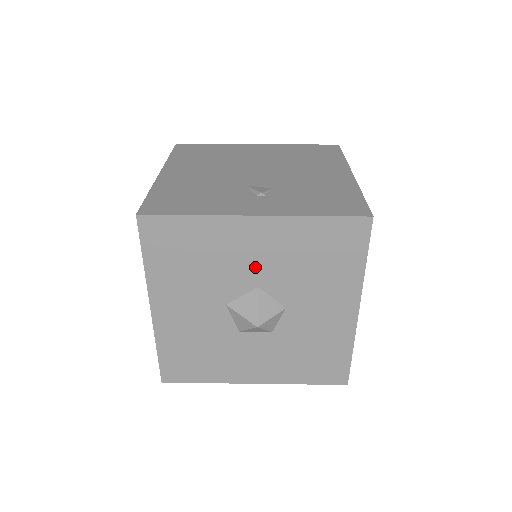
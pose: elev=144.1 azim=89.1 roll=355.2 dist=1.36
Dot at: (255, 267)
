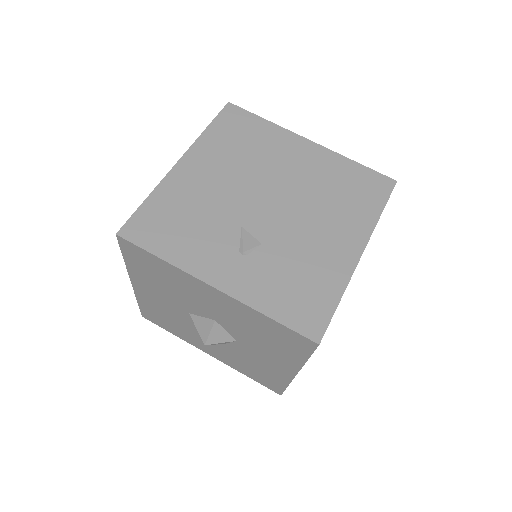
Dot at: (213, 310)
